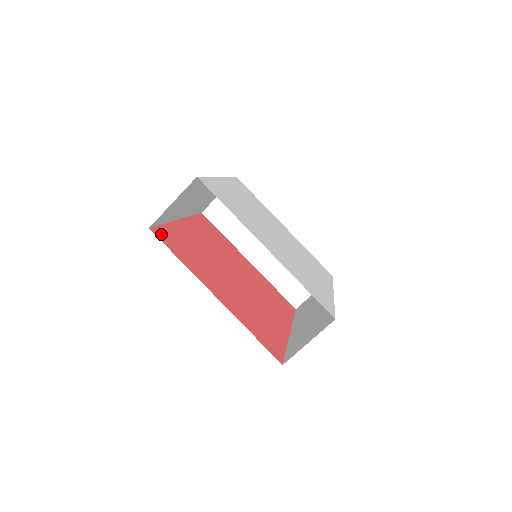
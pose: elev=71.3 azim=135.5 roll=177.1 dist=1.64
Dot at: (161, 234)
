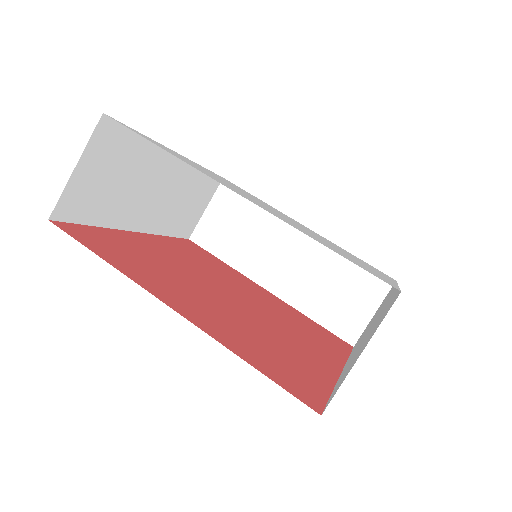
Dot at: (76, 231)
